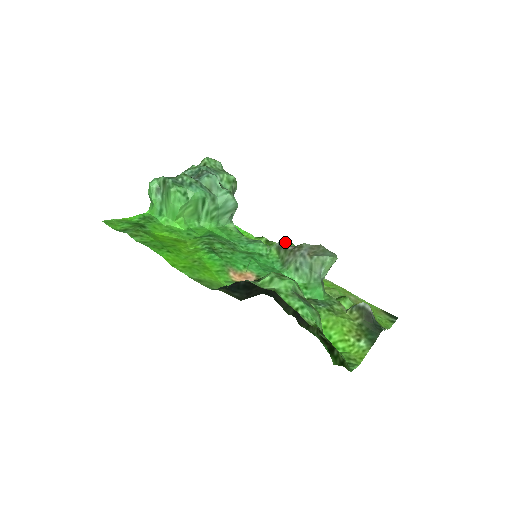
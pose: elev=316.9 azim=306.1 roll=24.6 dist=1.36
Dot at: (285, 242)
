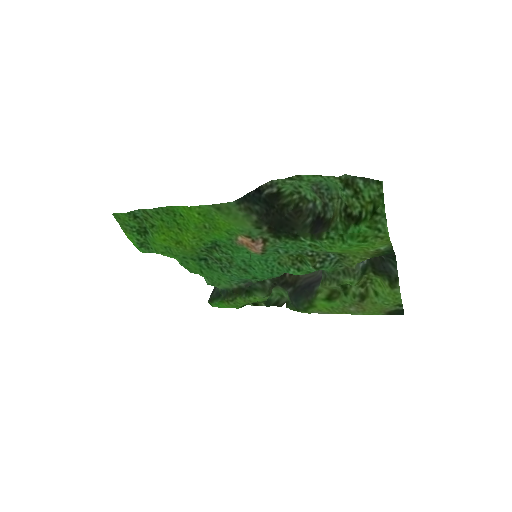
Dot at: (273, 291)
